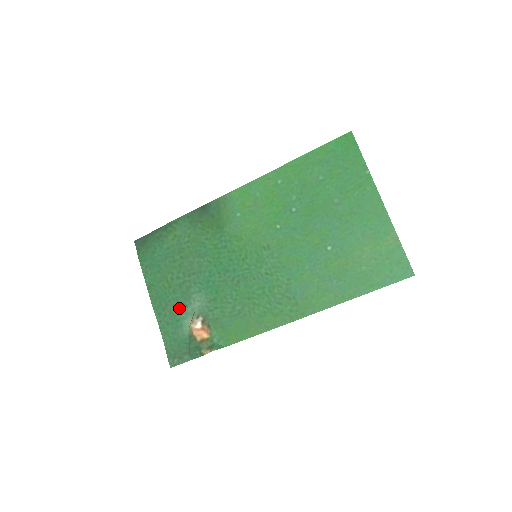
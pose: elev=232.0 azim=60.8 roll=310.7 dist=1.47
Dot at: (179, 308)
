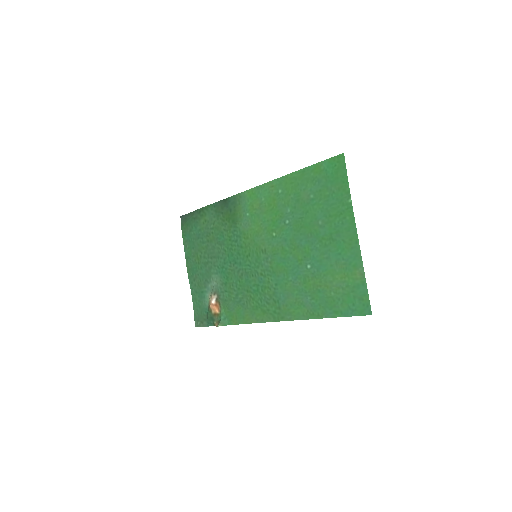
Dot at: (203, 282)
